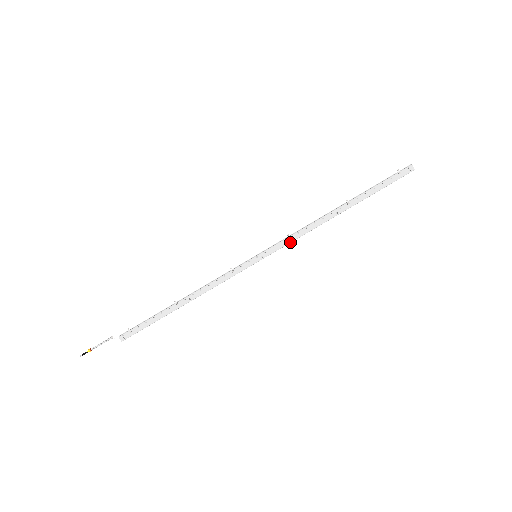
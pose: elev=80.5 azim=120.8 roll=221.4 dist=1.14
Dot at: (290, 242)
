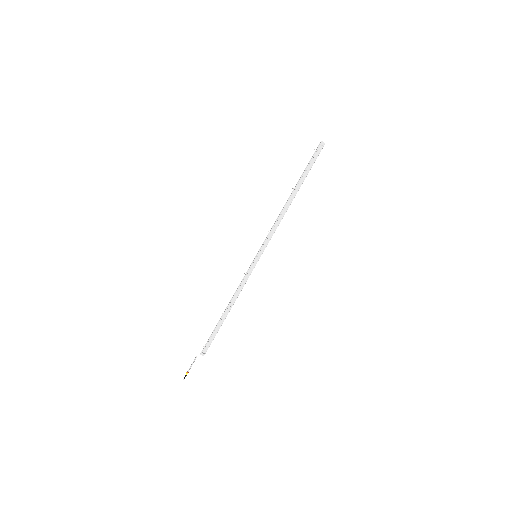
Dot at: (272, 235)
